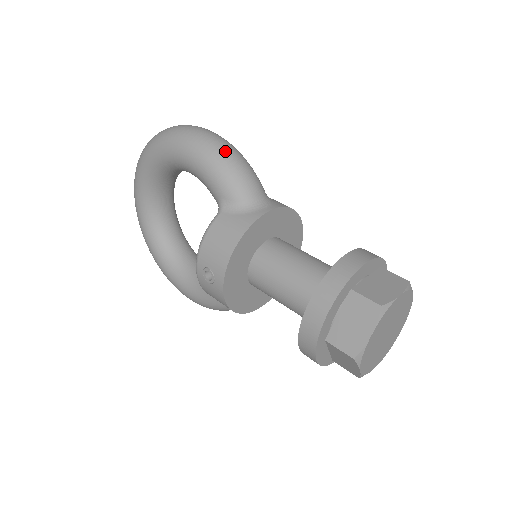
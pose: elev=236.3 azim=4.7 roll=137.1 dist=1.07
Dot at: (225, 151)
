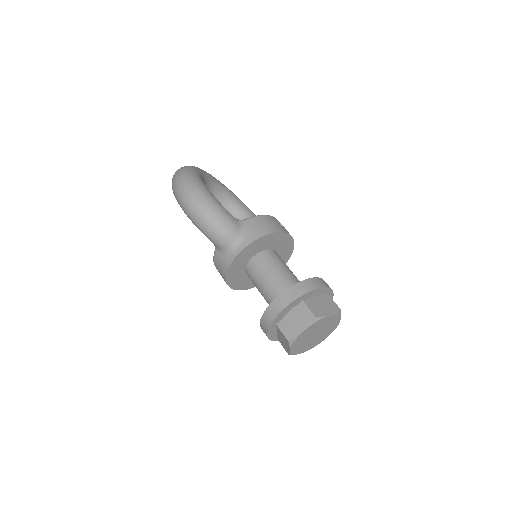
Dot at: (200, 217)
